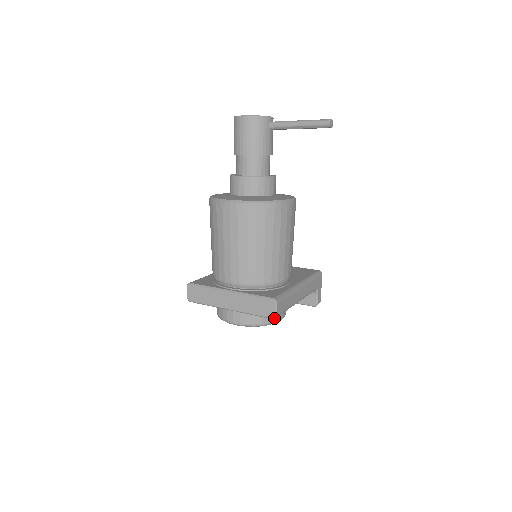
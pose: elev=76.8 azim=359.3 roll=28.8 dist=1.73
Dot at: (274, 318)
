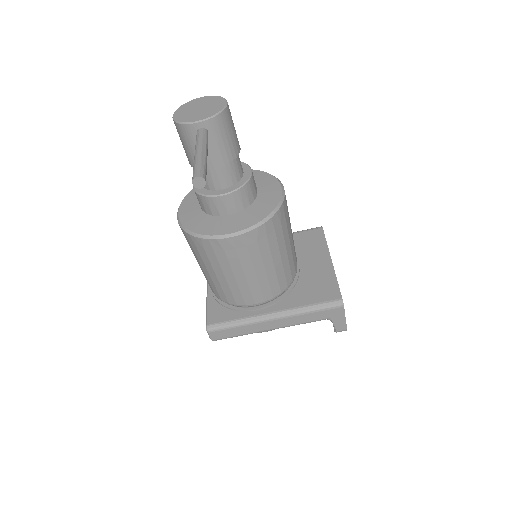
Dot at: (212, 340)
